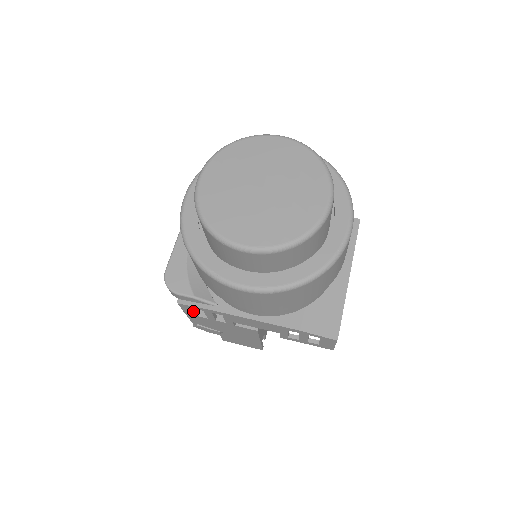
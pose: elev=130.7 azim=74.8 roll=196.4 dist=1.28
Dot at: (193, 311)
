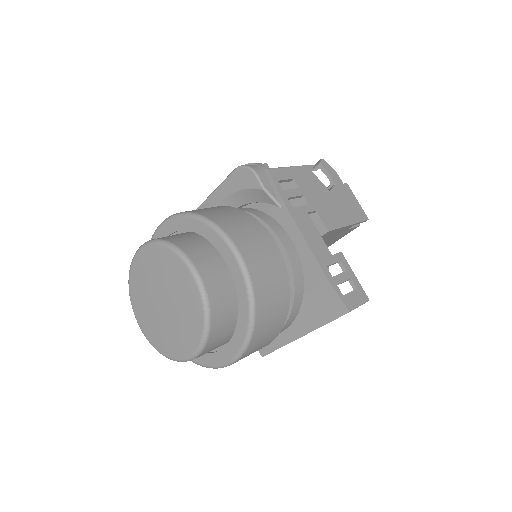
Dot at: occluded
